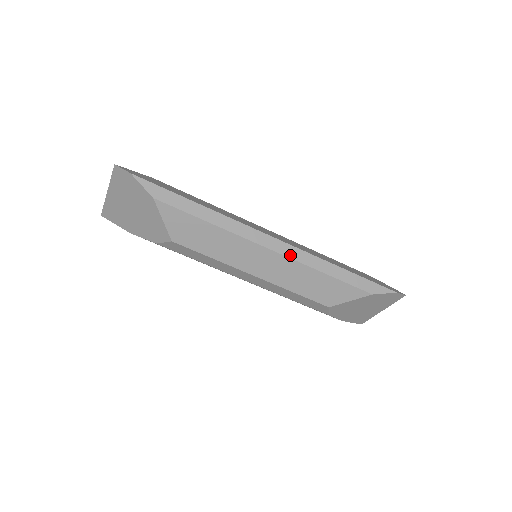
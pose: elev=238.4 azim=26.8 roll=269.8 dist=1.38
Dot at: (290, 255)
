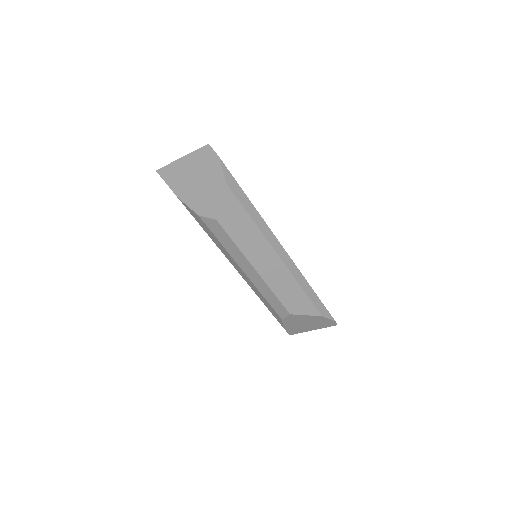
Dot at: (289, 267)
